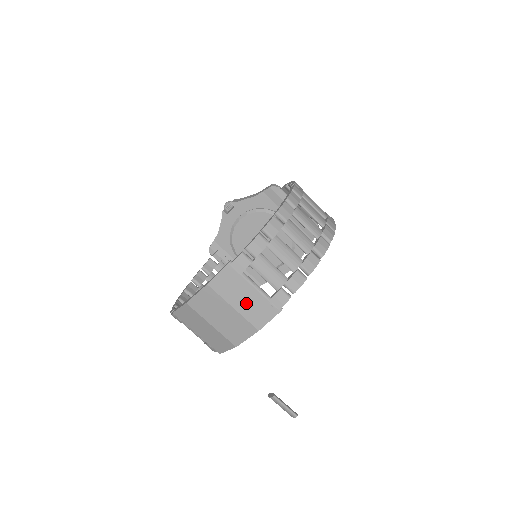
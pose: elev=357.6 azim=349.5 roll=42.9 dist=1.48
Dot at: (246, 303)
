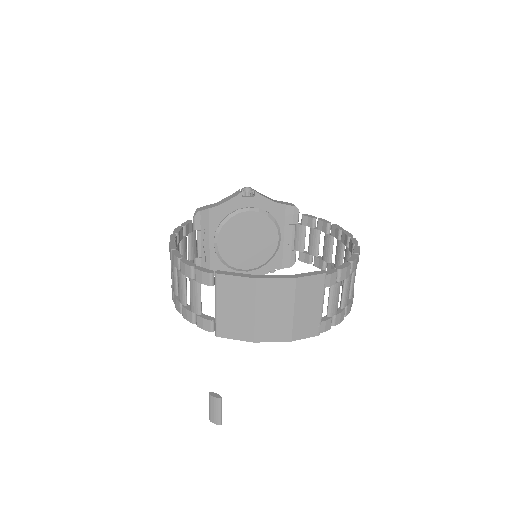
Dot at: (305, 313)
